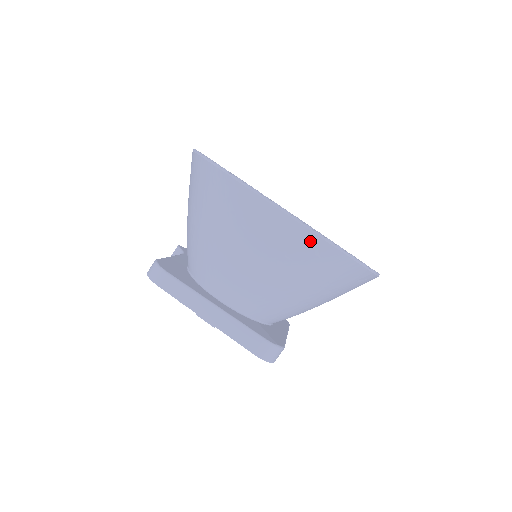
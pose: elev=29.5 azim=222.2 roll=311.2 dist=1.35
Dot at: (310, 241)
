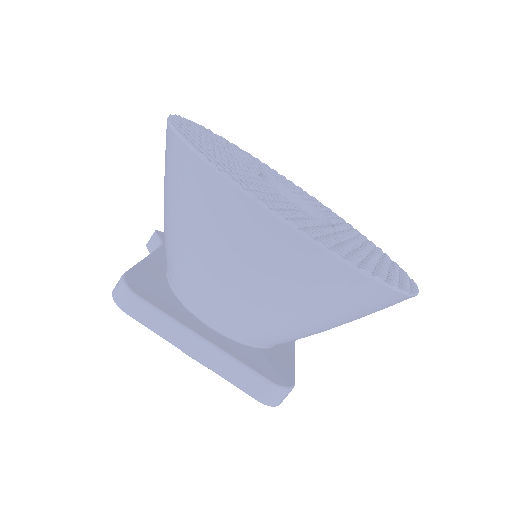
Dot at: (338, 272)
